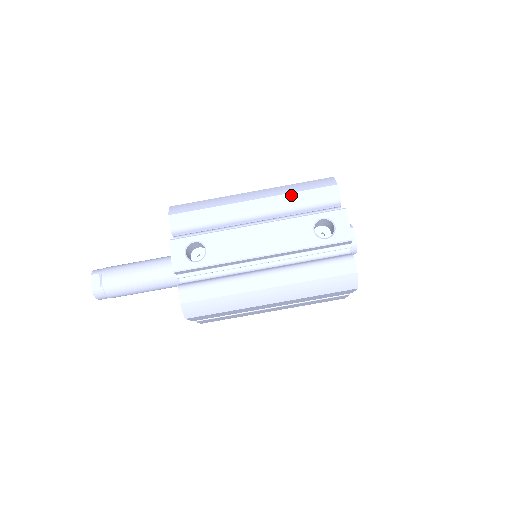
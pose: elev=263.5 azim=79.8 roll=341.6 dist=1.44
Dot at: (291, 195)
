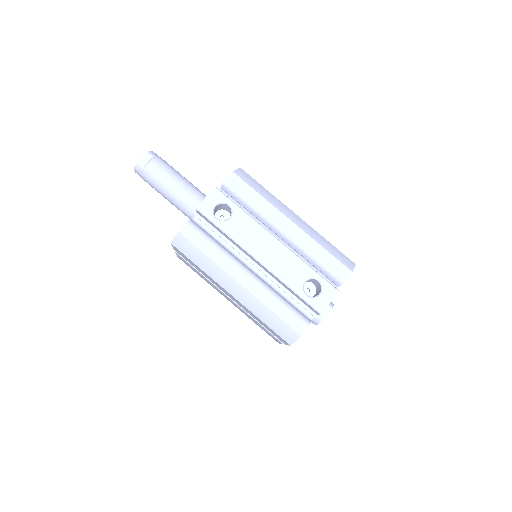
Dot at: (318, 245)
